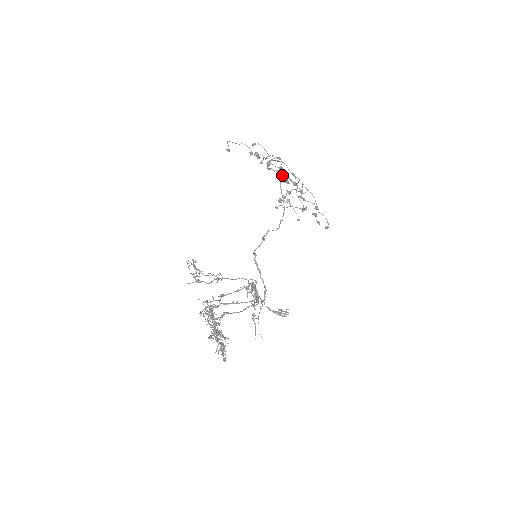
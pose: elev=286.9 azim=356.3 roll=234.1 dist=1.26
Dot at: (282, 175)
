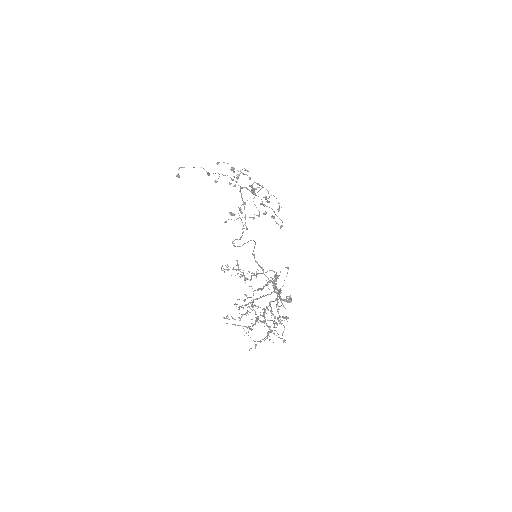
Dot at: (241, 188)
